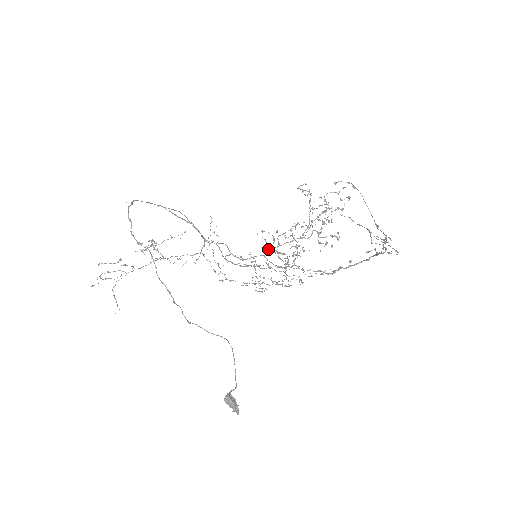
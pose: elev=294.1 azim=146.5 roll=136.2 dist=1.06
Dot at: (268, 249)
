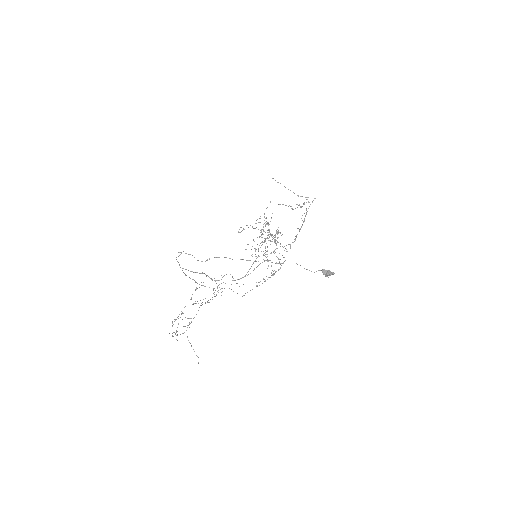
Dot at: (258, 250)
